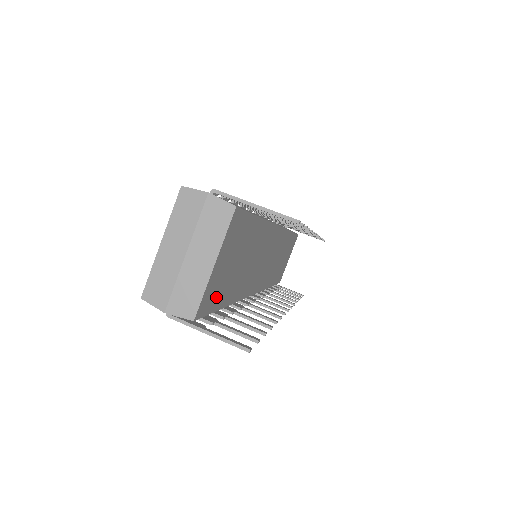
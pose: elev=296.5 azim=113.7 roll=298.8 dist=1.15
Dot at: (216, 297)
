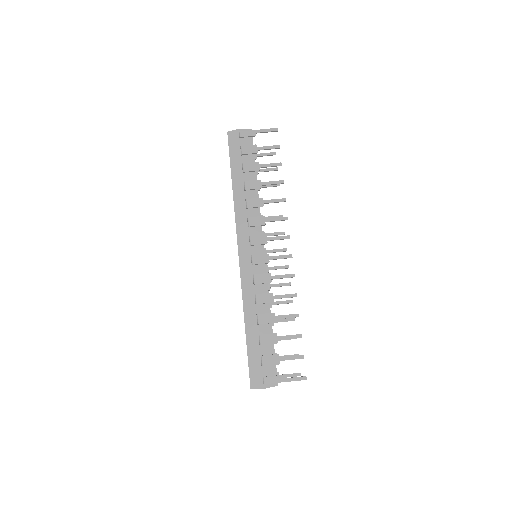
Dot at: occluded
